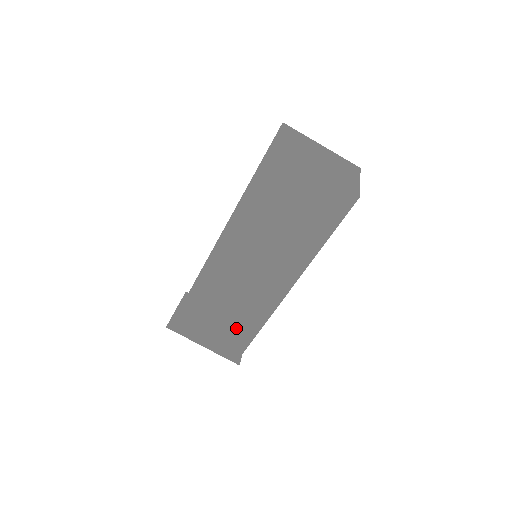
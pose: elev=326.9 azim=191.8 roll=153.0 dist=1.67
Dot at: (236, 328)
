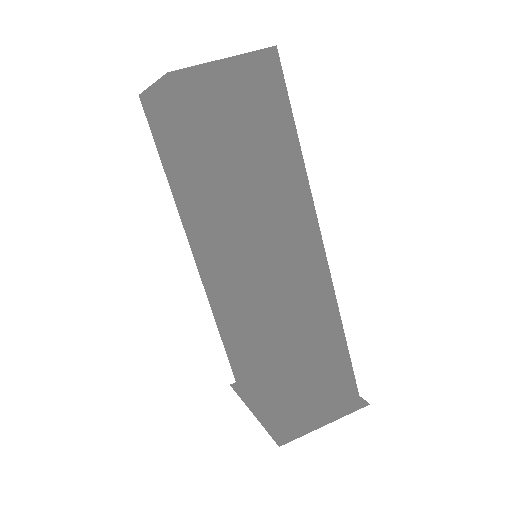
Dot at: (253, 373)
